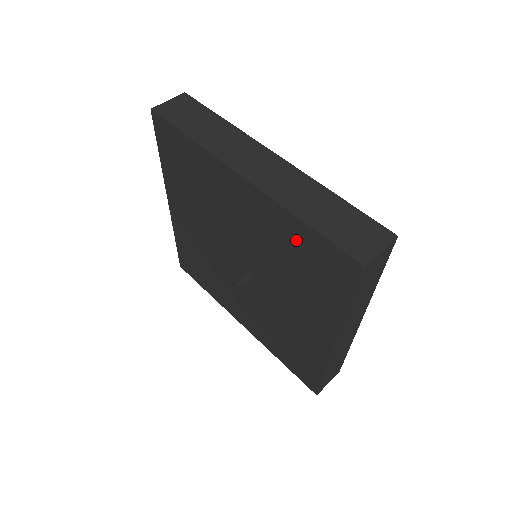
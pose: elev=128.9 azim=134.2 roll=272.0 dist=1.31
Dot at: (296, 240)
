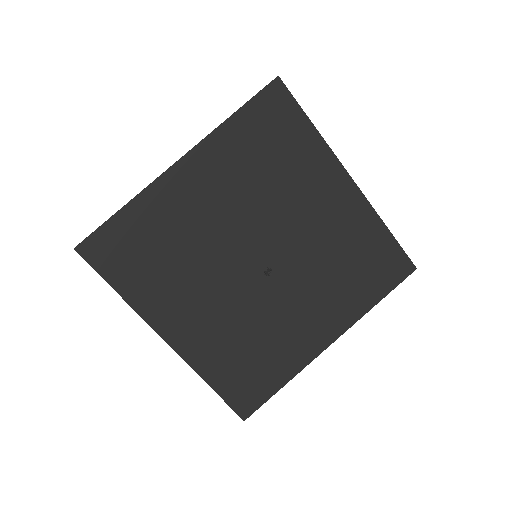
Dot at: (369, 242)
